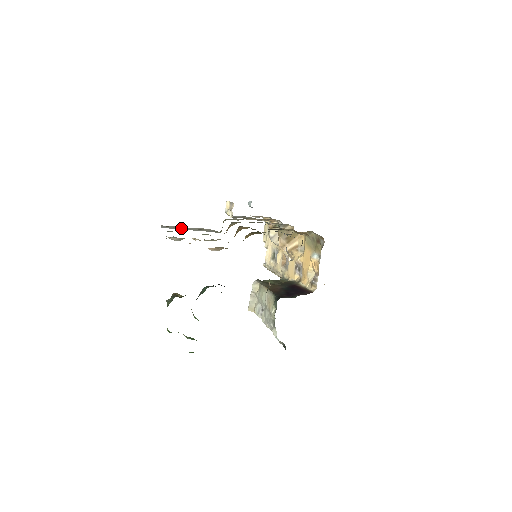
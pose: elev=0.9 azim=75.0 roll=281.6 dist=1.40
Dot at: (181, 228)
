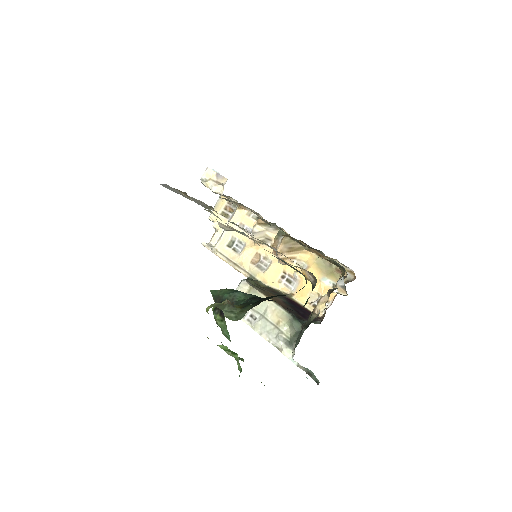
Dot at: (180, 193)
